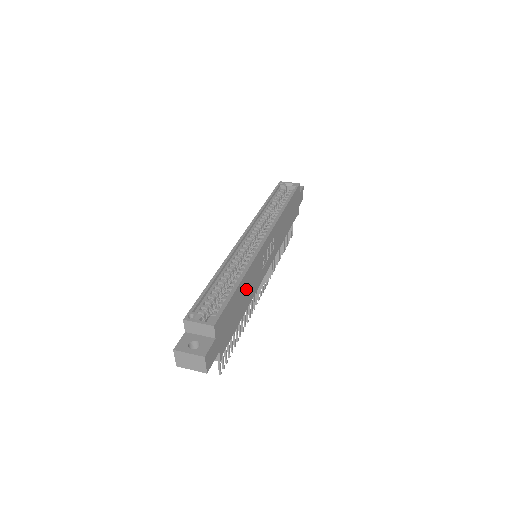
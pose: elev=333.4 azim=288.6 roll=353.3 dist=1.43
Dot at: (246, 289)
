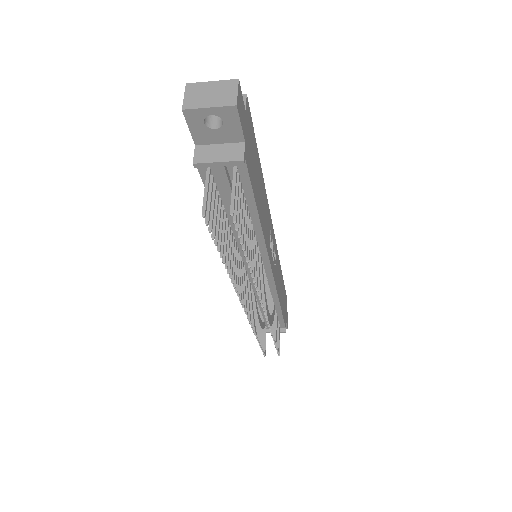
Dot at: (262, 198)
